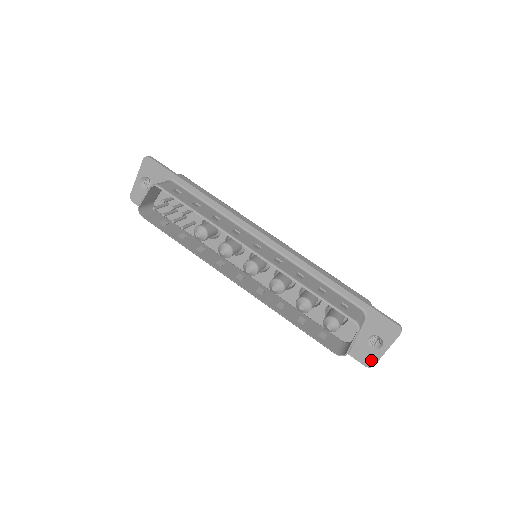
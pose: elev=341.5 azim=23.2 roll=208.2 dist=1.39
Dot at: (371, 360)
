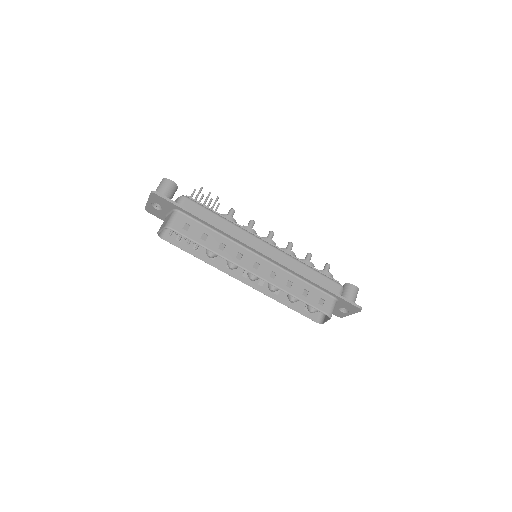
Dot at: (341, 315)
